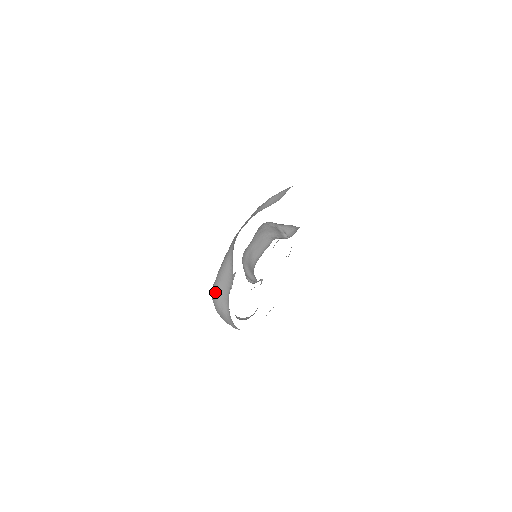
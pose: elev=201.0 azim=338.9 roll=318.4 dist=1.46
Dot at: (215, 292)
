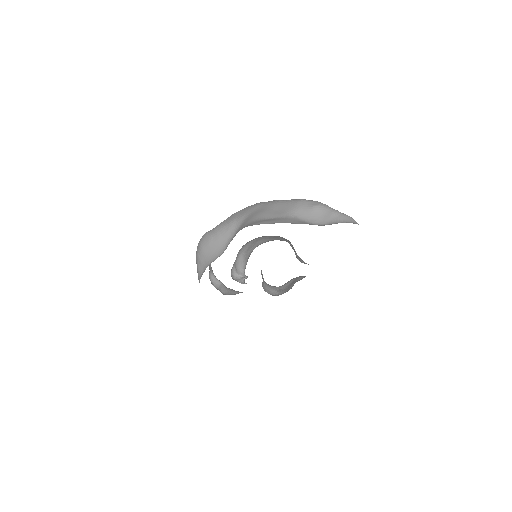
Dot at: (202, 244)
